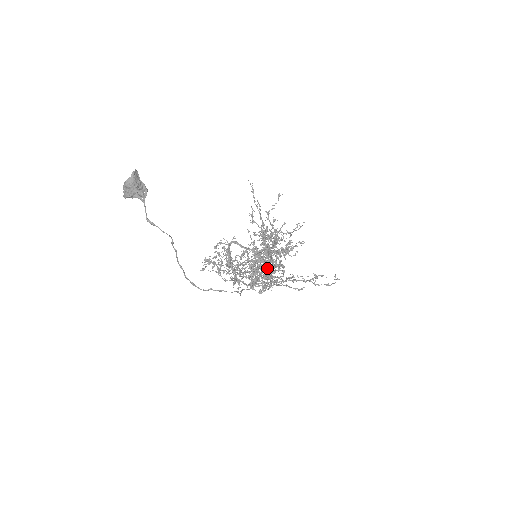
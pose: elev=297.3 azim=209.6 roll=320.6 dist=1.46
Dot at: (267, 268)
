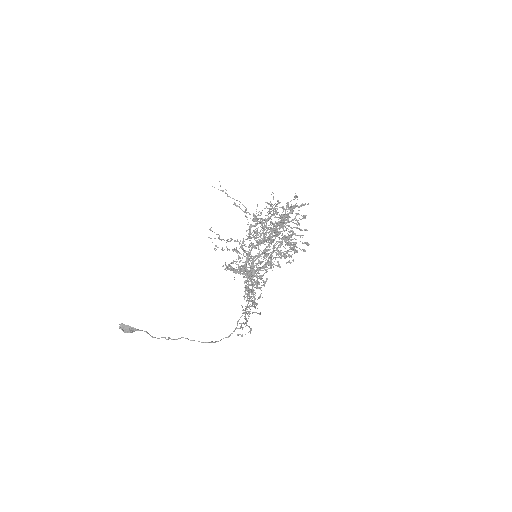
Dot at: occluded
